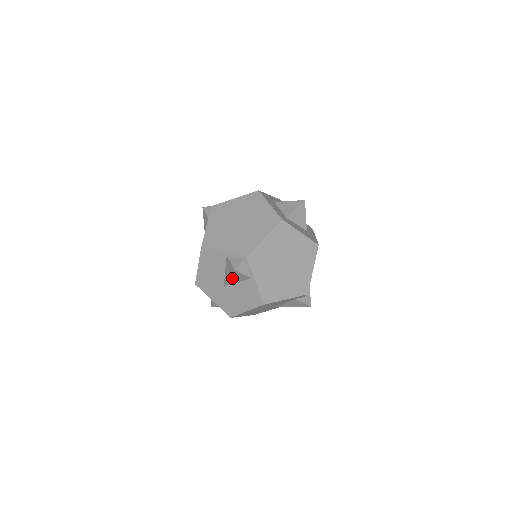
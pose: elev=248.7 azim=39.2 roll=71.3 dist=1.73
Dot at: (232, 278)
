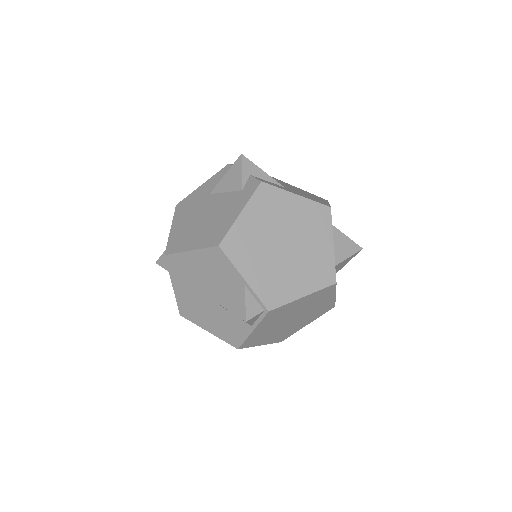
Dot at: (228, 310)
